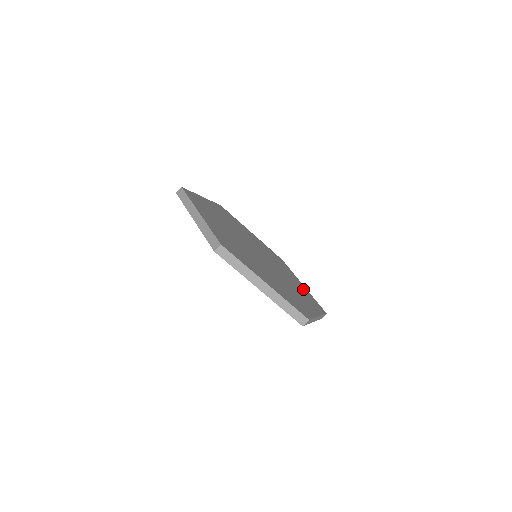
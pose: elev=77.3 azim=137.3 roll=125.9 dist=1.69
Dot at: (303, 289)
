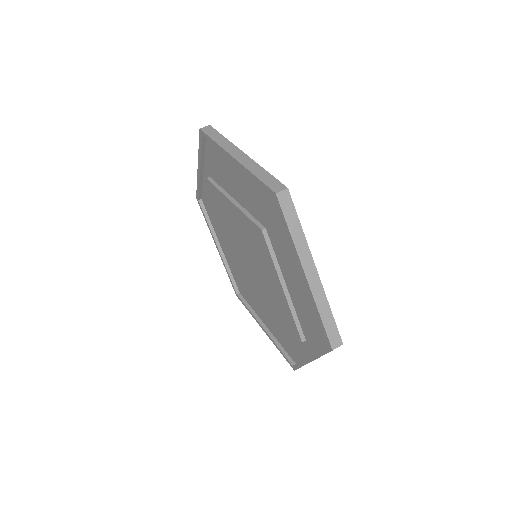
Dot at: occluded
